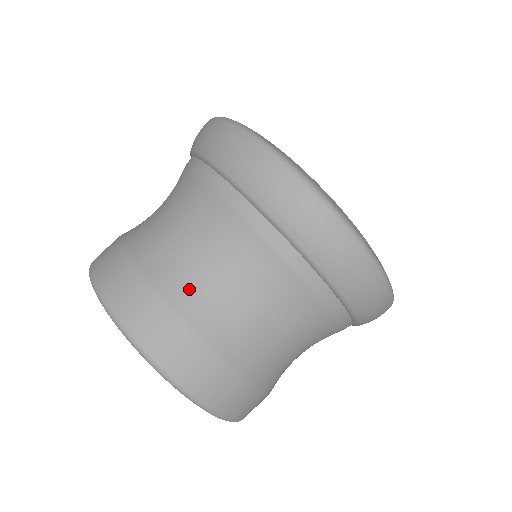
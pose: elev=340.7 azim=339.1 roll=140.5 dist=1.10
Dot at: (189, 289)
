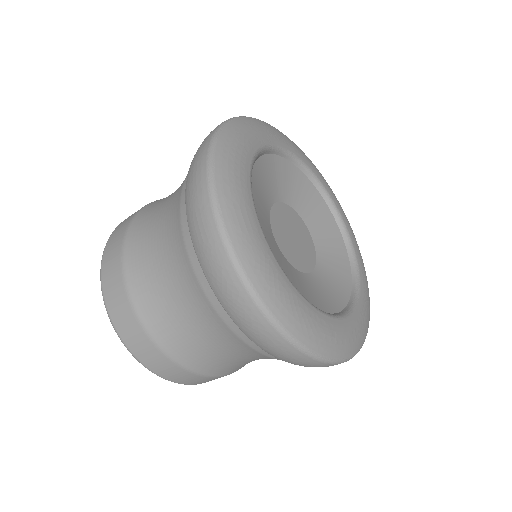
Dot at: (140, 238)
